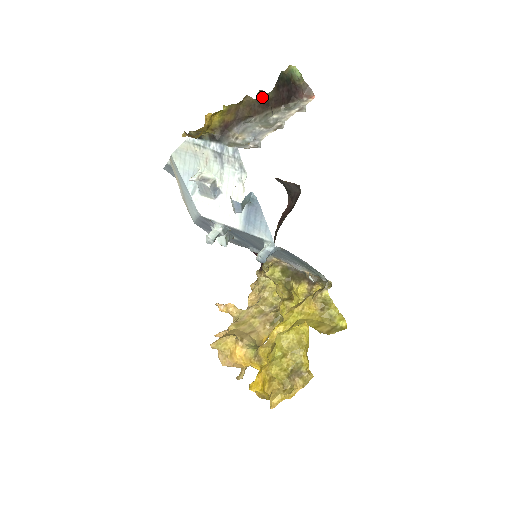
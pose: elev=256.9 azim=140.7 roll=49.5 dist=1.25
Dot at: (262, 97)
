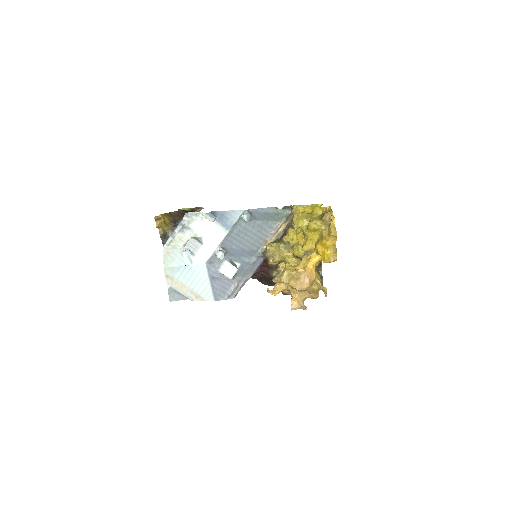
Dot at: (179, 212)
